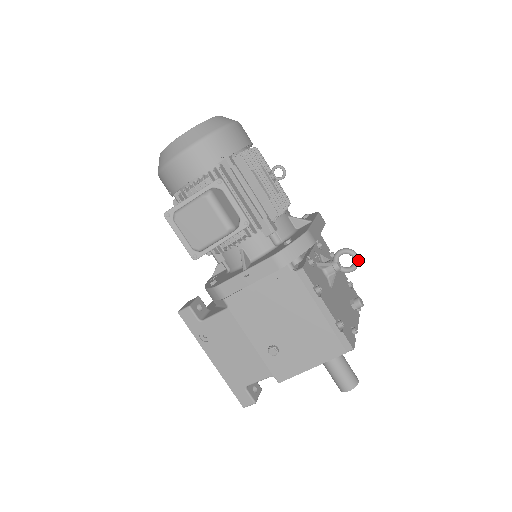
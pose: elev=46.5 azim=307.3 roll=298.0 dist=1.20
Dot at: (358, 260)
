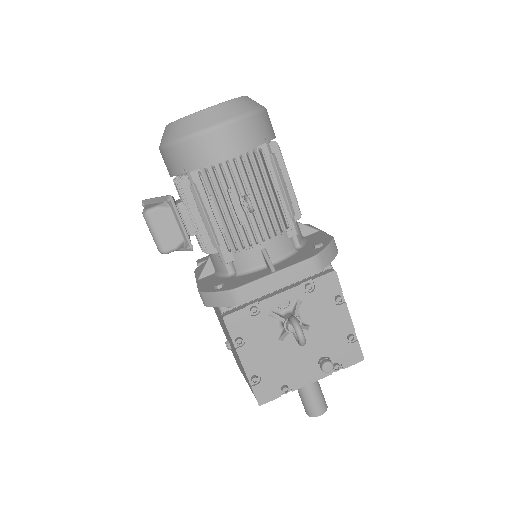
Dot at: (300, 342)
